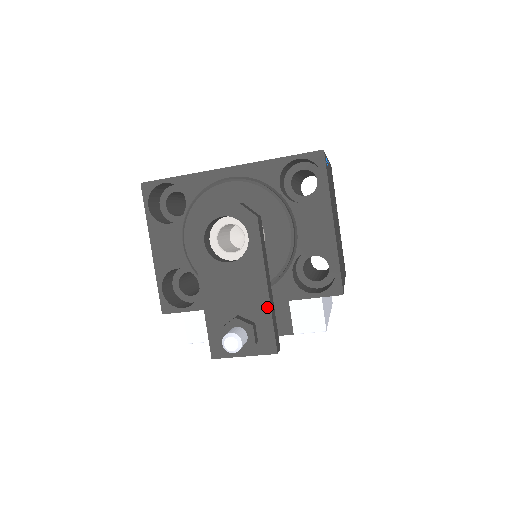
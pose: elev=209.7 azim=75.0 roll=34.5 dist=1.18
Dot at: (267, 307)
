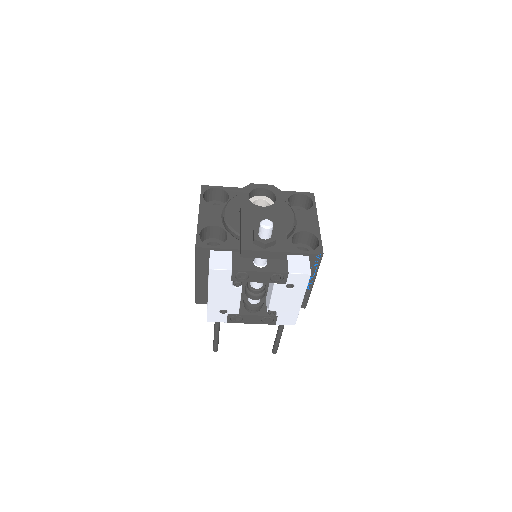
Dot at: (284, 229)
